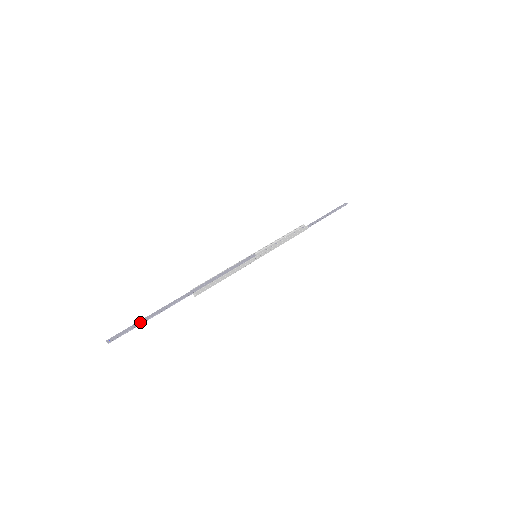
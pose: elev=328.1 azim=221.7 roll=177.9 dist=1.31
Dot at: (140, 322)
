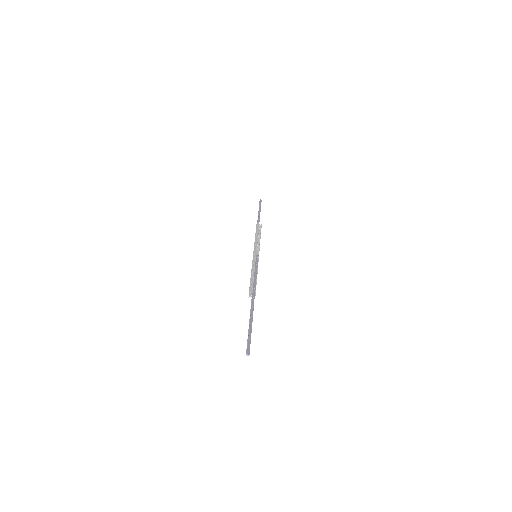
Dot at: (251, 332)
